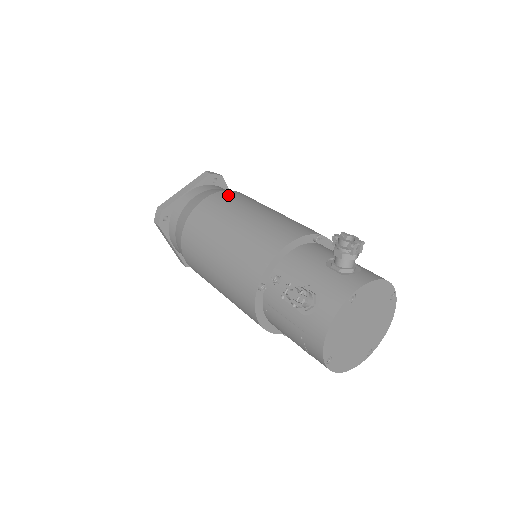
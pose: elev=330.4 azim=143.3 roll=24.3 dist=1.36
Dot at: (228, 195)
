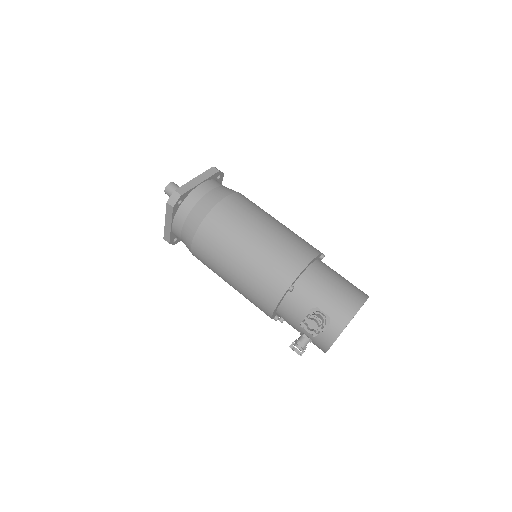
Dot at: (205, 239)
